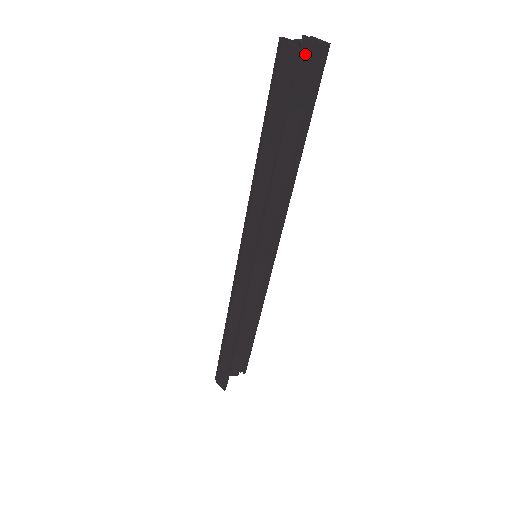
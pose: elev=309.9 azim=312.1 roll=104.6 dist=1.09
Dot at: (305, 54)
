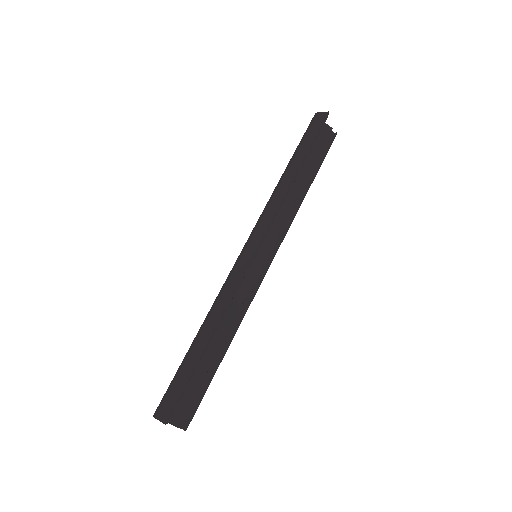
Dot at: (325, 130)
